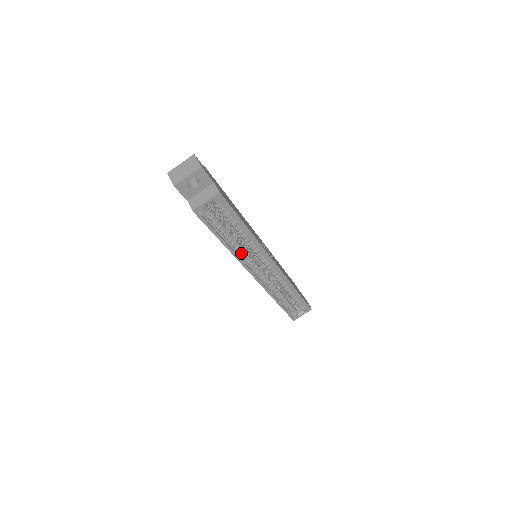
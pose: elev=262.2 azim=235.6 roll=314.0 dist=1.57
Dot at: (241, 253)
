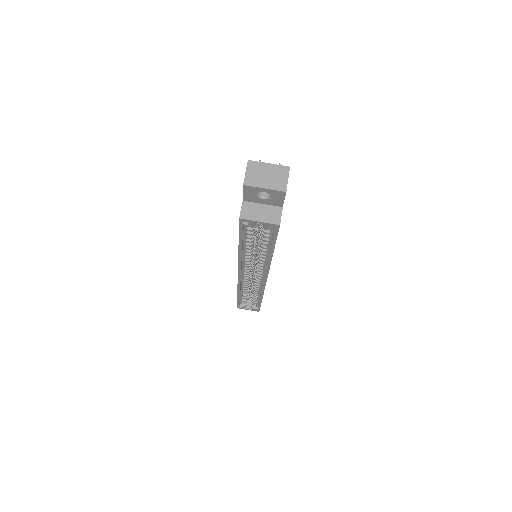
Dot at: occluded
